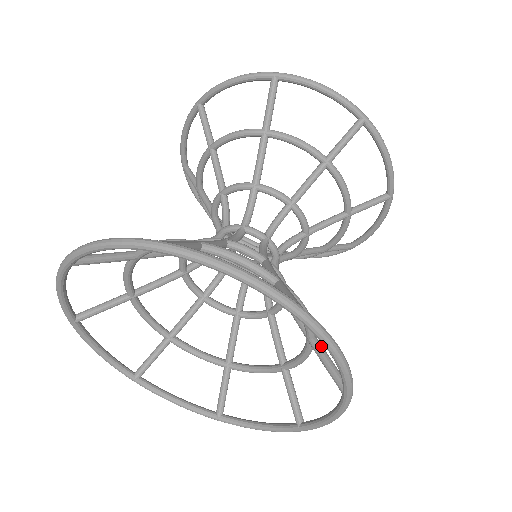
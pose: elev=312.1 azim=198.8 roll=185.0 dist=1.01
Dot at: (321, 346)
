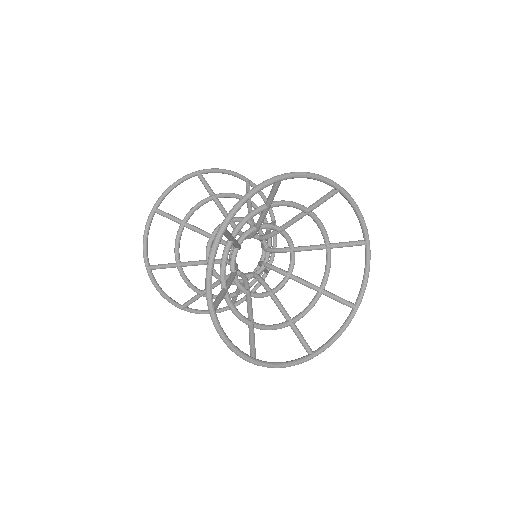
Dot at: (337, 243)
